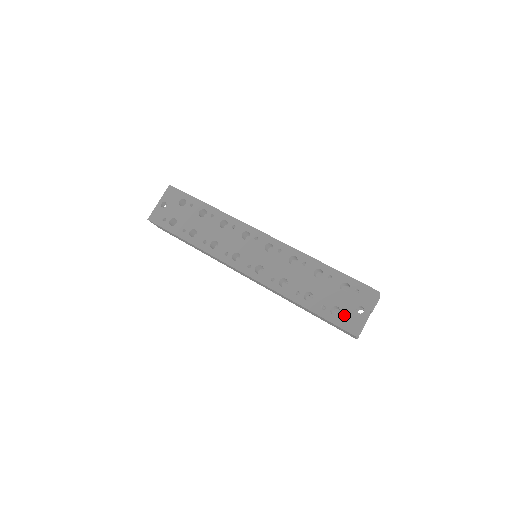
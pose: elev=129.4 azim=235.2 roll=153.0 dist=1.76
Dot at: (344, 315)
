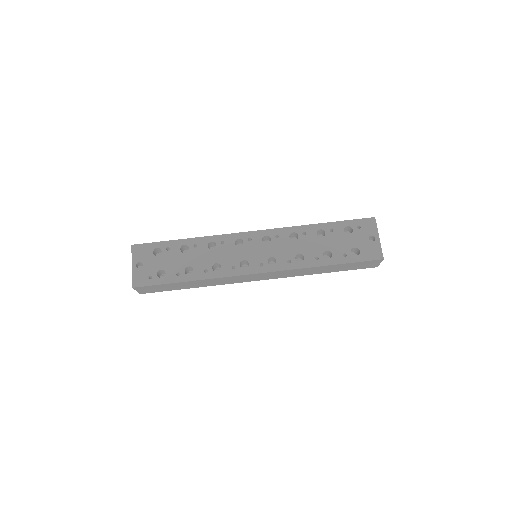
Dot at: (364, 250)
